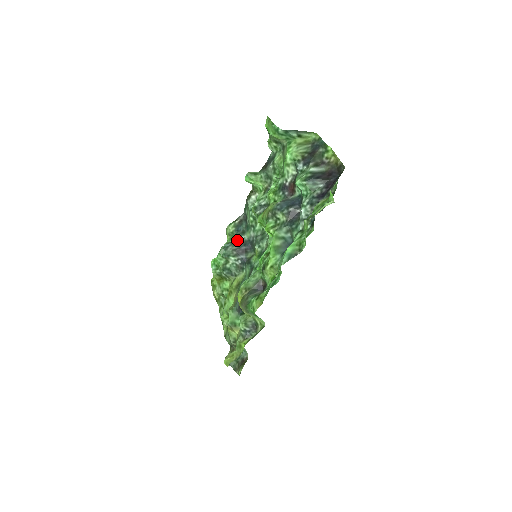
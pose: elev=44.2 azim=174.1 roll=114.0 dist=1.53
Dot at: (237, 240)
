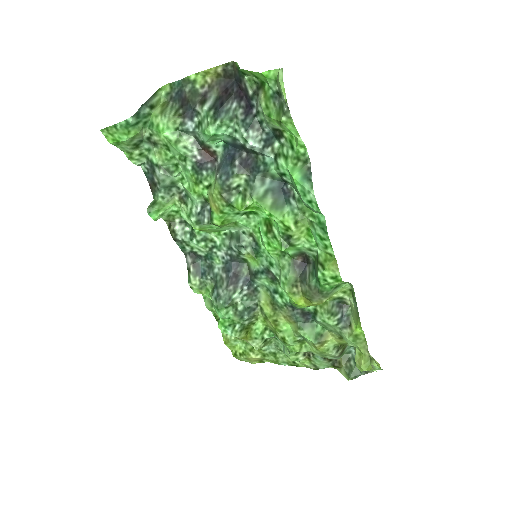
Dot at: (215, 279)
